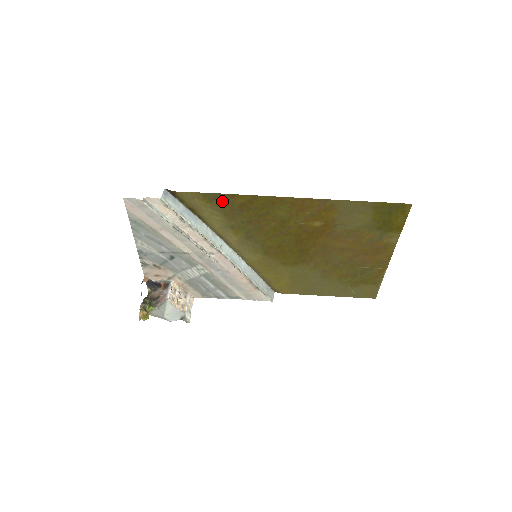
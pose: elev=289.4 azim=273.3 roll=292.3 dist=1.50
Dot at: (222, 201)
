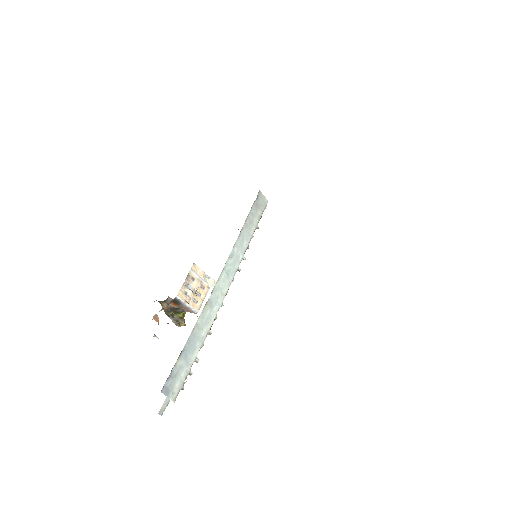
Dot at: occluded
